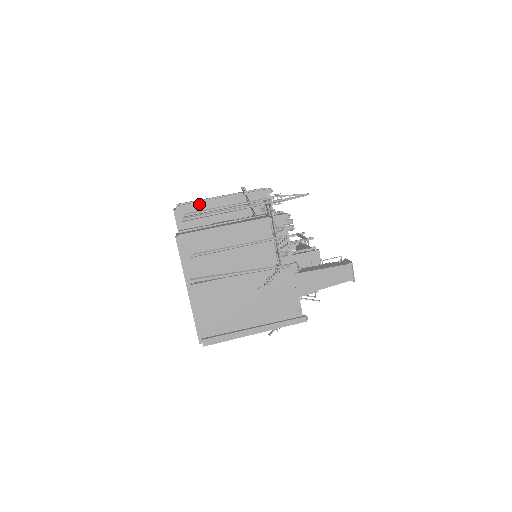
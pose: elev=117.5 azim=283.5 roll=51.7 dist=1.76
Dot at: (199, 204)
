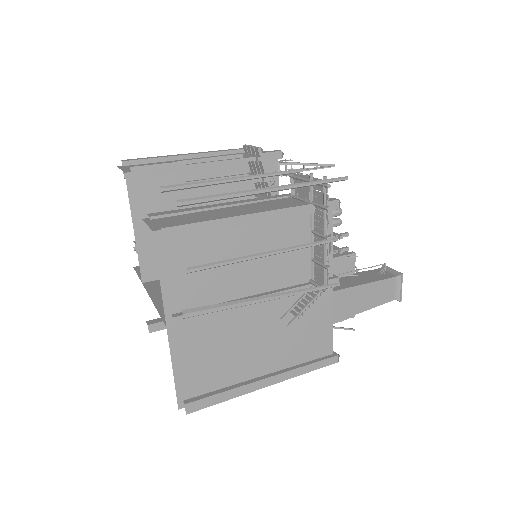
Dot at: (170, 166)
